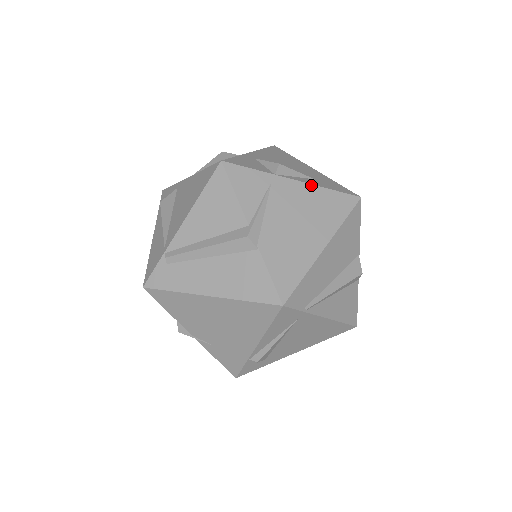
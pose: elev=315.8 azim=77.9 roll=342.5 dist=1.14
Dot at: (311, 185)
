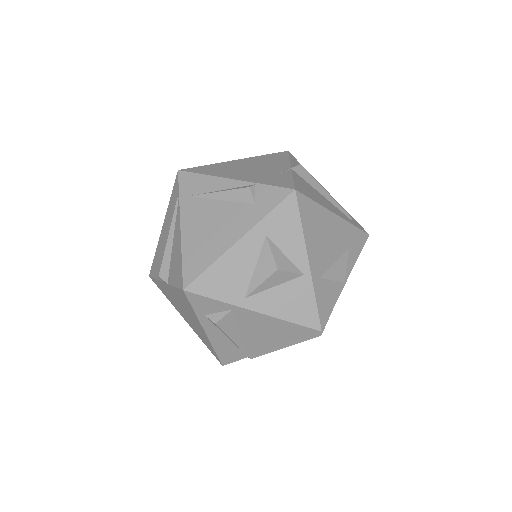
Dot at: occluded
